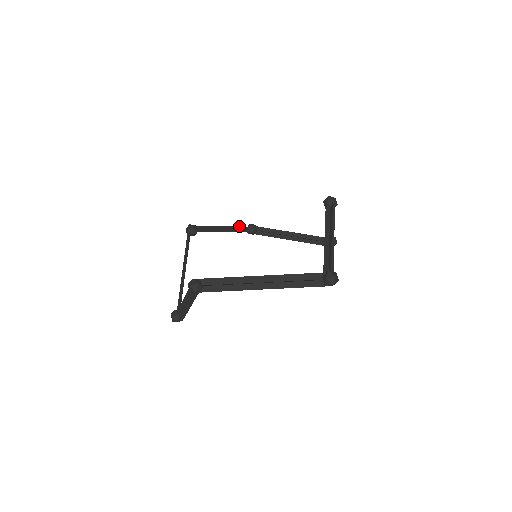
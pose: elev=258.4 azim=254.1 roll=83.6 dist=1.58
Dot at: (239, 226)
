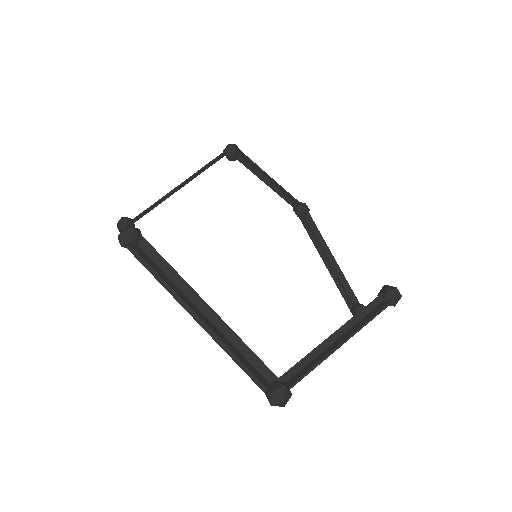
Dot at: occluded
